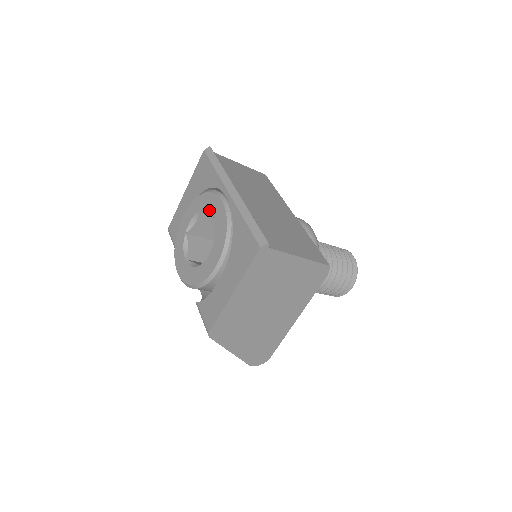
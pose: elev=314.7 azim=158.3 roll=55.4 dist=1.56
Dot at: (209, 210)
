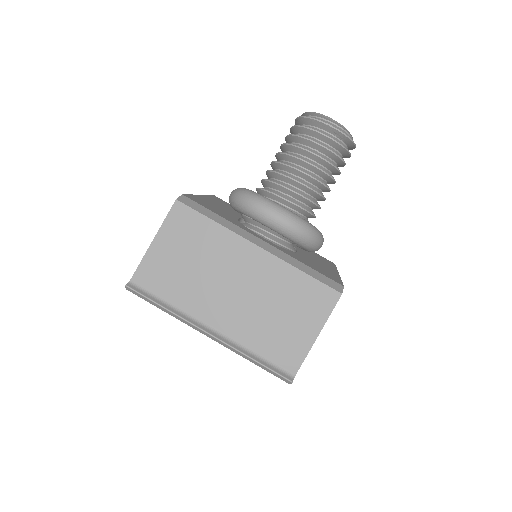
Dot at: occluded
